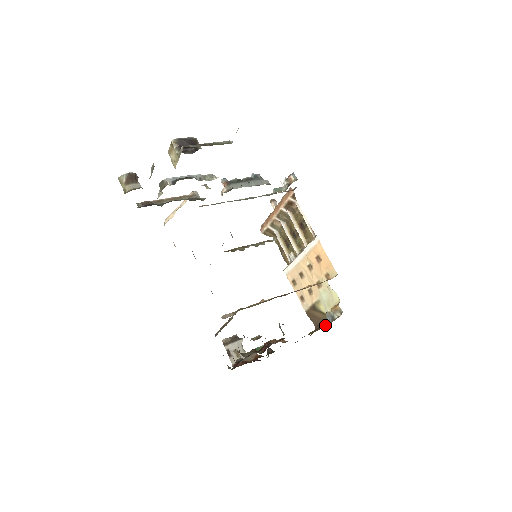
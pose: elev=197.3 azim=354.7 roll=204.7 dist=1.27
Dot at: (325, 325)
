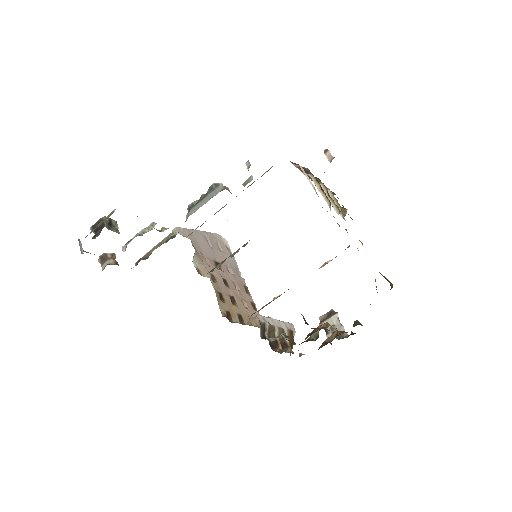
Dot at: occluded
